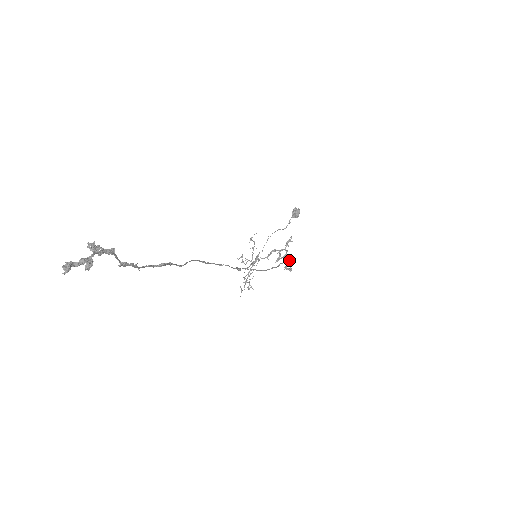
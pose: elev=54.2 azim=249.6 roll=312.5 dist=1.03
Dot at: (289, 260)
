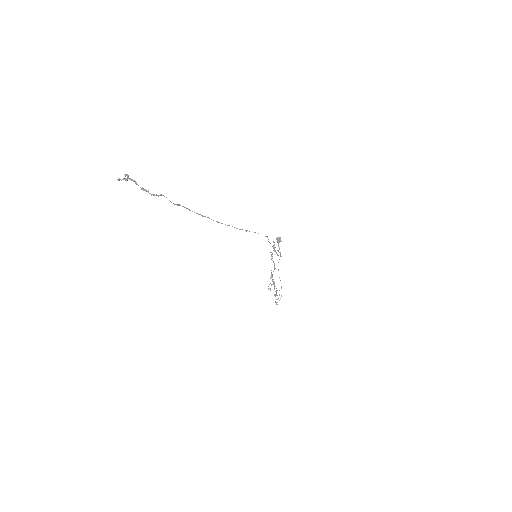
Dot at: occluded
